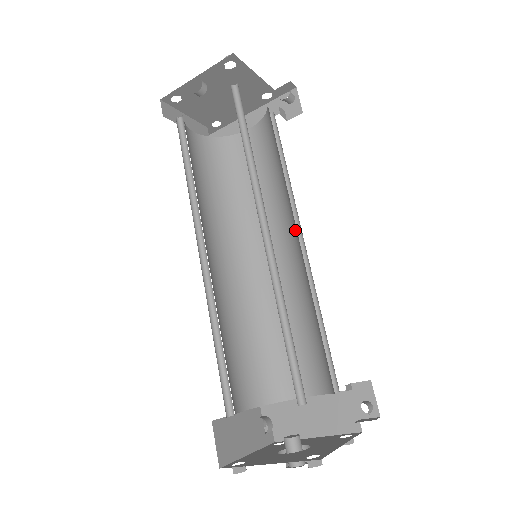
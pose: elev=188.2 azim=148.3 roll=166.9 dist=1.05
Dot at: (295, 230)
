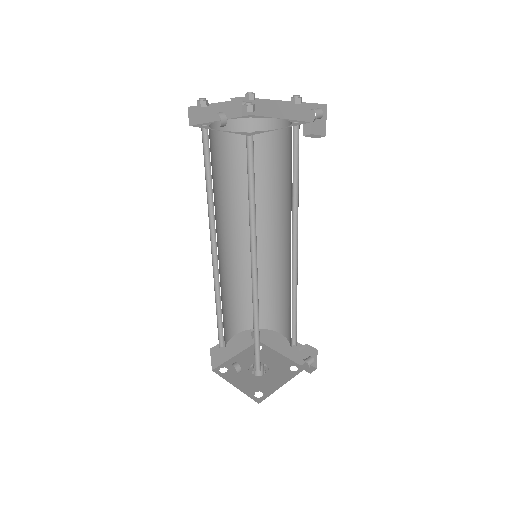
Dot at: occluded
